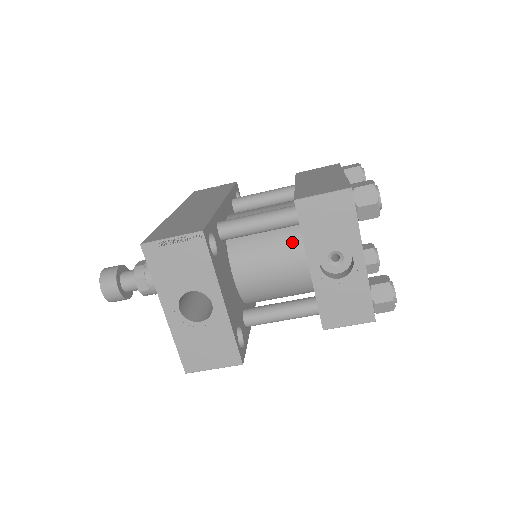
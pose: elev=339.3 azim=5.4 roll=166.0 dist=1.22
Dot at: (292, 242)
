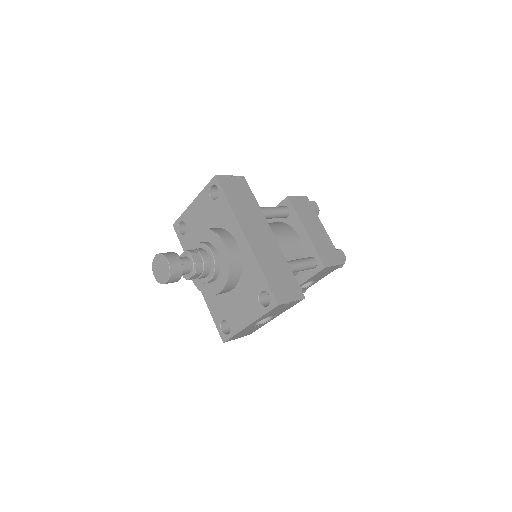
Dot at: occluded
